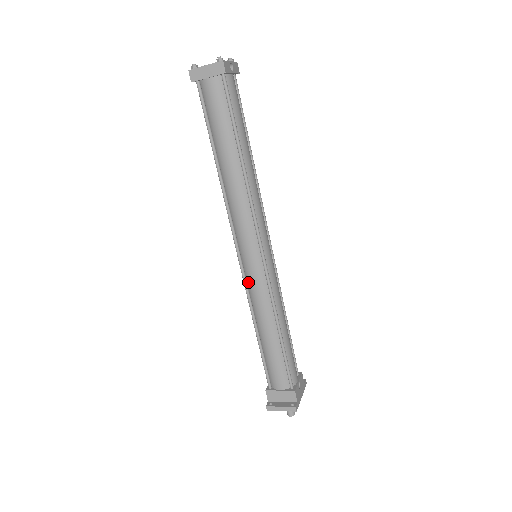
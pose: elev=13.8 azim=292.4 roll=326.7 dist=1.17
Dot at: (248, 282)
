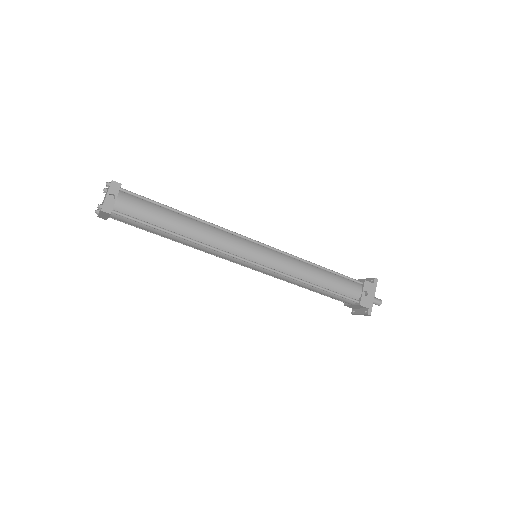
Dot at: occluded
